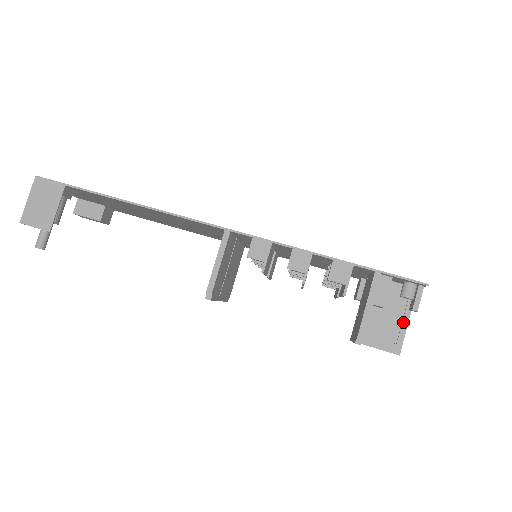
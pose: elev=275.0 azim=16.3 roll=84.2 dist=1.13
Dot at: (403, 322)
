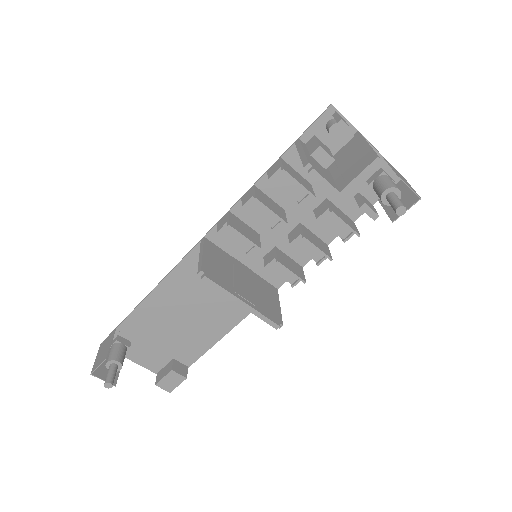
Dot at: (363, 148)
